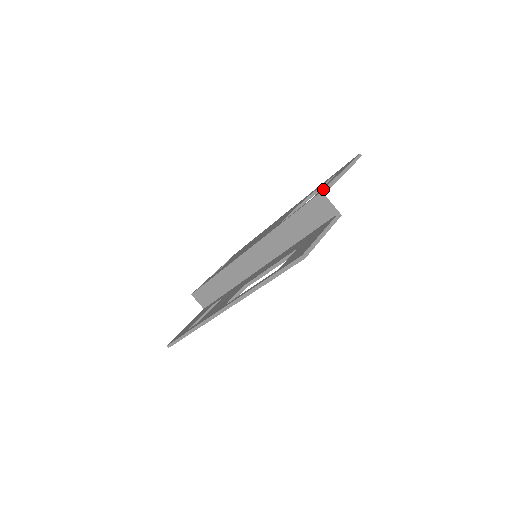
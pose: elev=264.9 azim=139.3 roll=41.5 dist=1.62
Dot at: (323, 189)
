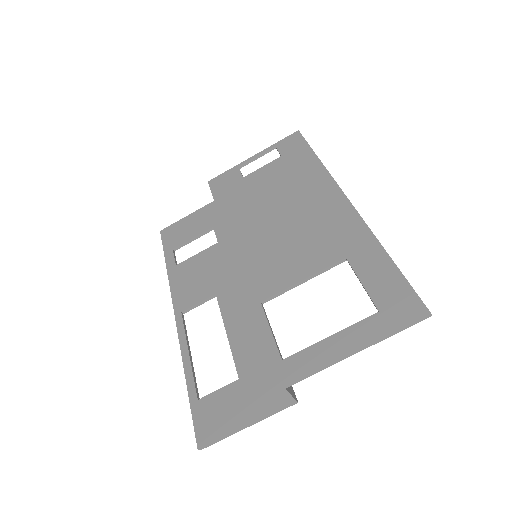
Dot at: (288, 383)
